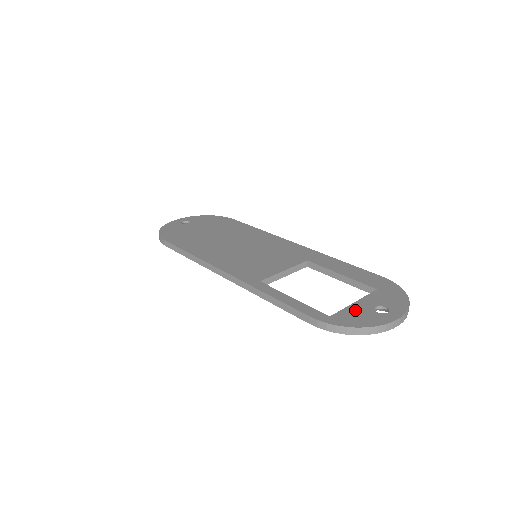
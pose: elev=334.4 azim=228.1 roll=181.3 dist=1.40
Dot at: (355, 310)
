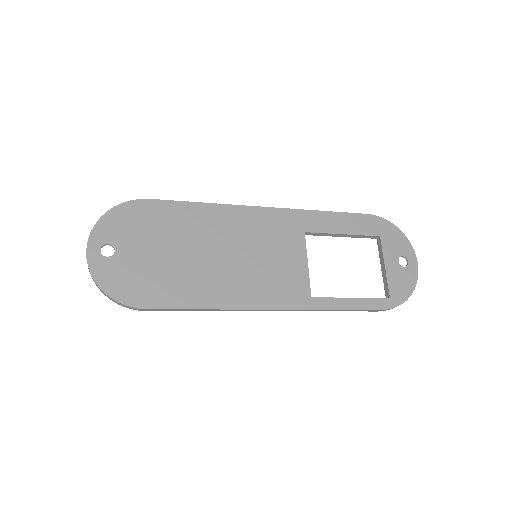
Dot at: (394, 277)
